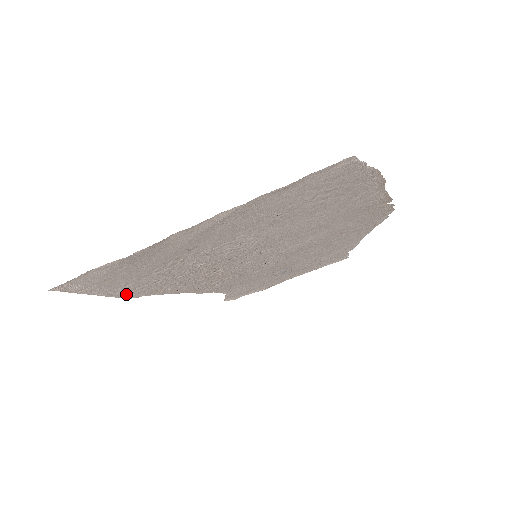
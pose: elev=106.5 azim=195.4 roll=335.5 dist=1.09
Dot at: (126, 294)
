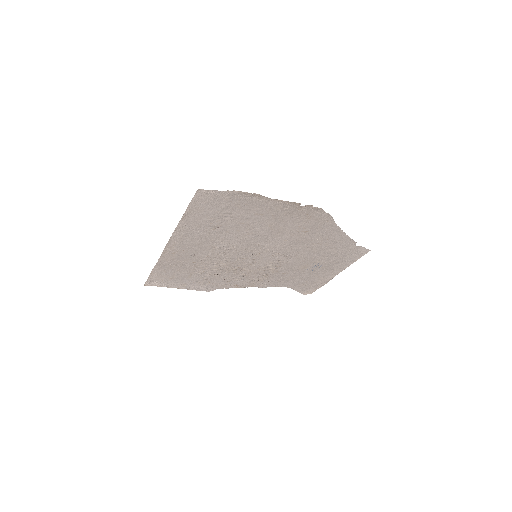
Dot at: (200, 288)
